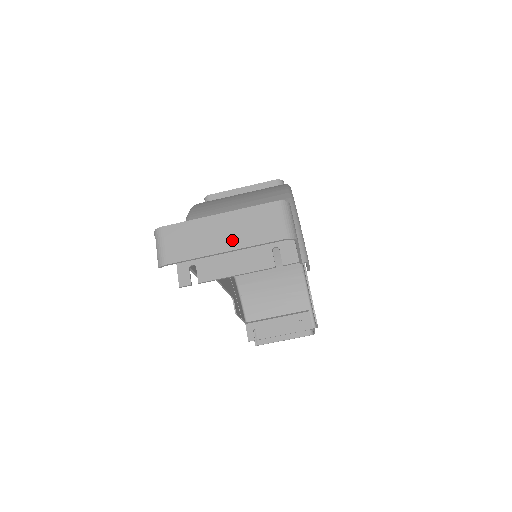
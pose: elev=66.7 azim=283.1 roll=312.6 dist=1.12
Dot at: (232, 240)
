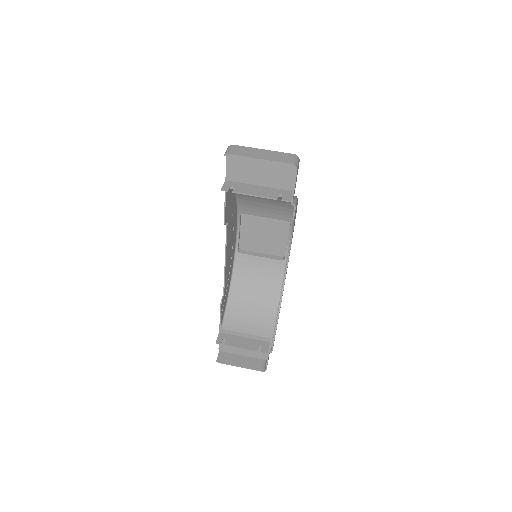
Dot at: (266, 157)
